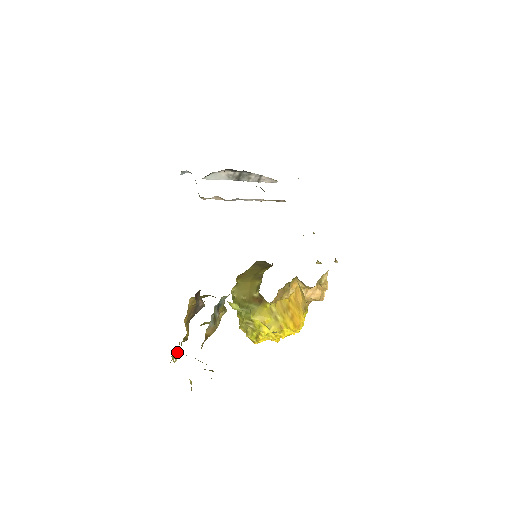
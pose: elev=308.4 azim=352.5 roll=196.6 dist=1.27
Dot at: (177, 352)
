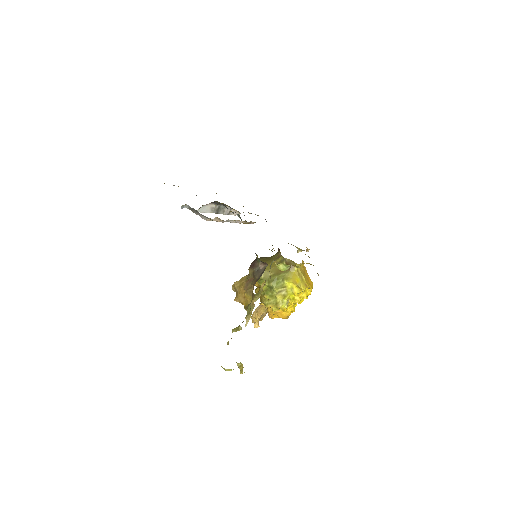
Dot at: (247, 316)
